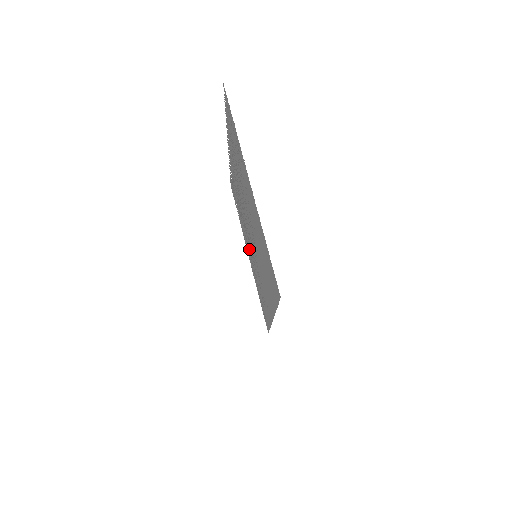
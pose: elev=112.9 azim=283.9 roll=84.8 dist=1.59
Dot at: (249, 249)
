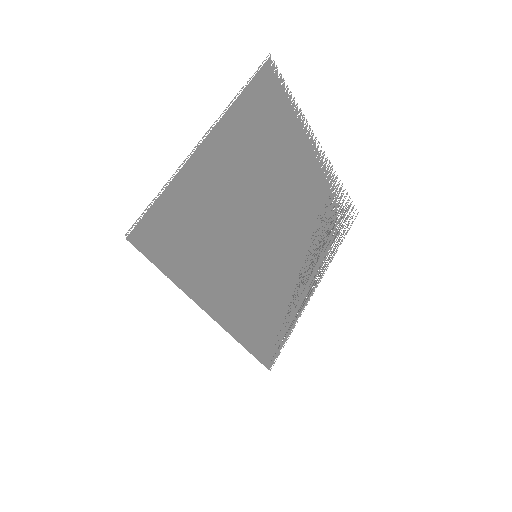
Dot at: (299, 269)
